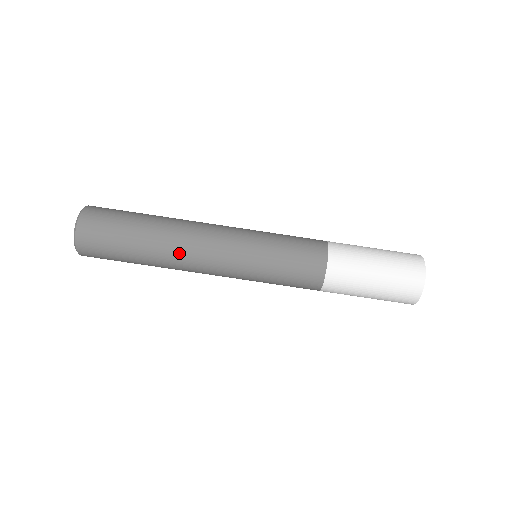
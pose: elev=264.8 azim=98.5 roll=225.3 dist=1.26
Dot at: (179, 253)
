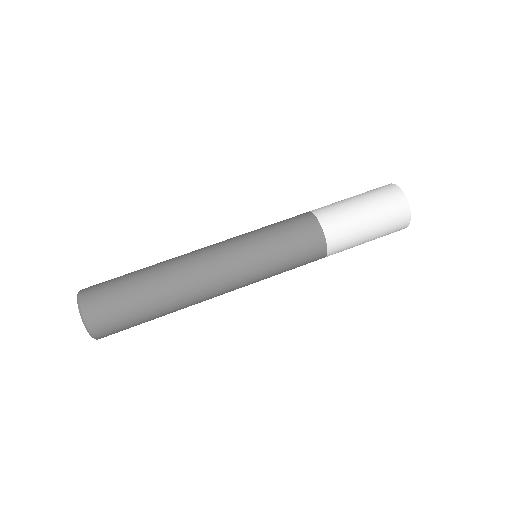
Dot at: (182, 264)
